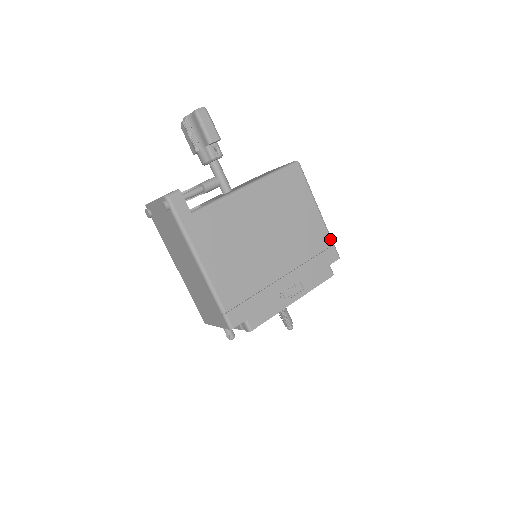
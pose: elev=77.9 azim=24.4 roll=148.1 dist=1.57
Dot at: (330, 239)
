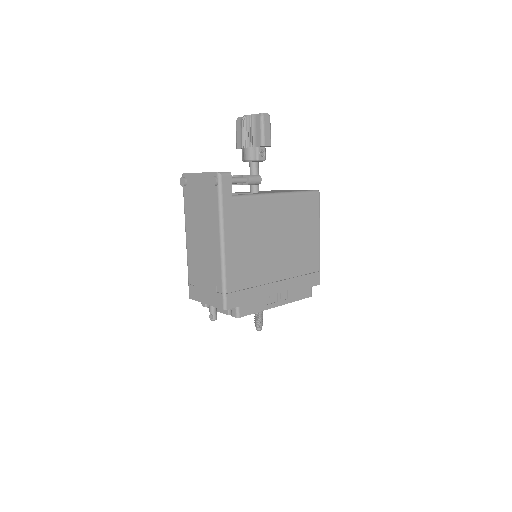
Dot at: (319, 265)
